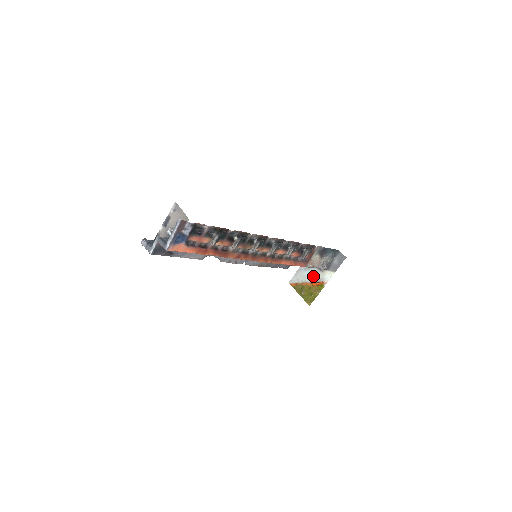
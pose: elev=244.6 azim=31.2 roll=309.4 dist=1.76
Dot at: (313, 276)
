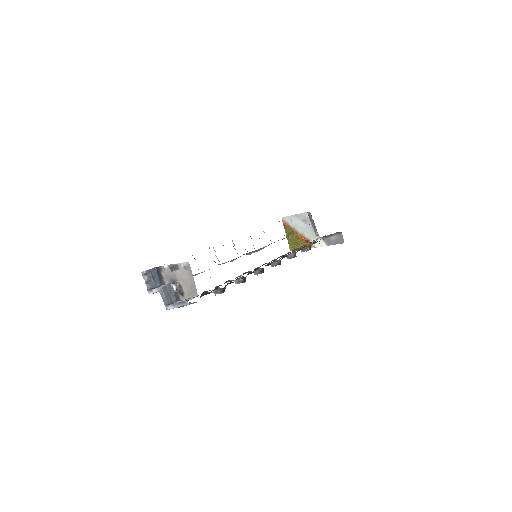
Dot at: (306, 232)
